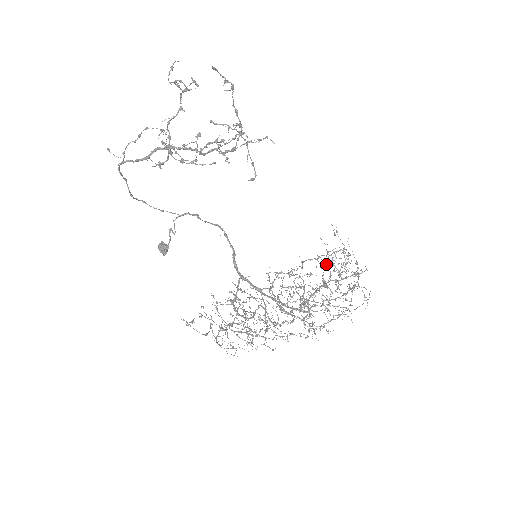
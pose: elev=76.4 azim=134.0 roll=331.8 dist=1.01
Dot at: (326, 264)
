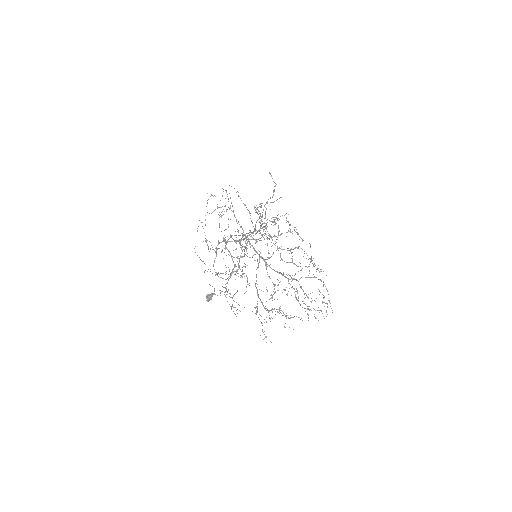
Dot at: (293, 249)
